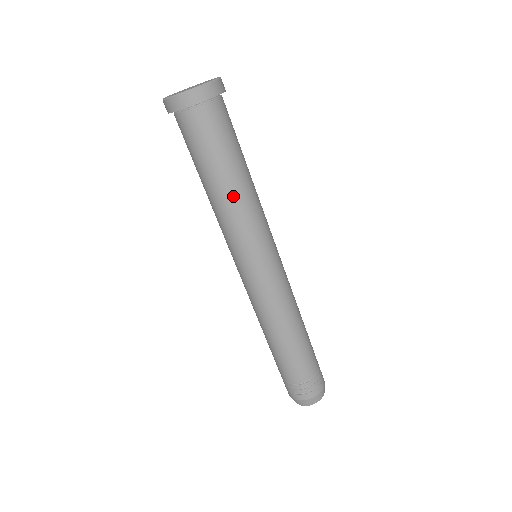
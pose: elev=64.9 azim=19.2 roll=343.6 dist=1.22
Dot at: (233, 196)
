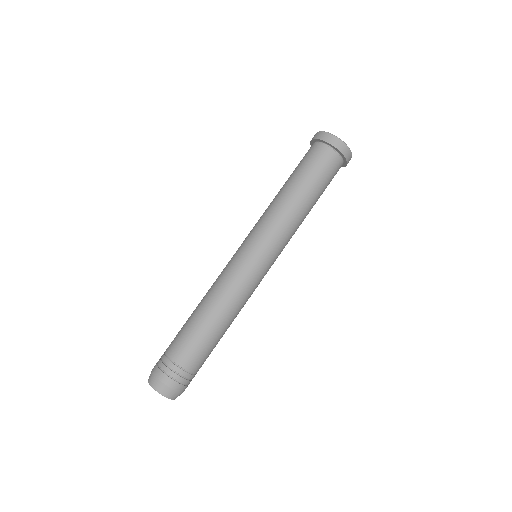
Dot at: (303, 213)
